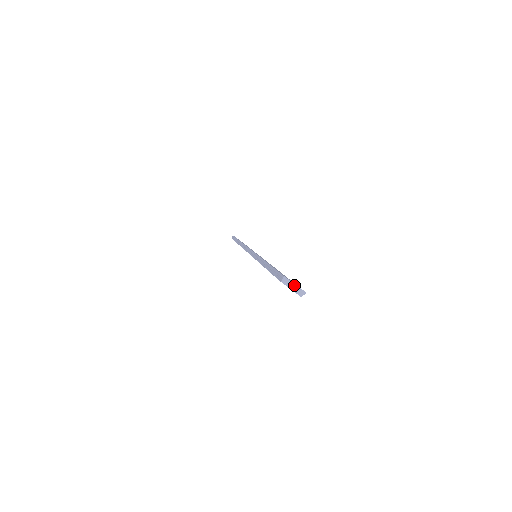
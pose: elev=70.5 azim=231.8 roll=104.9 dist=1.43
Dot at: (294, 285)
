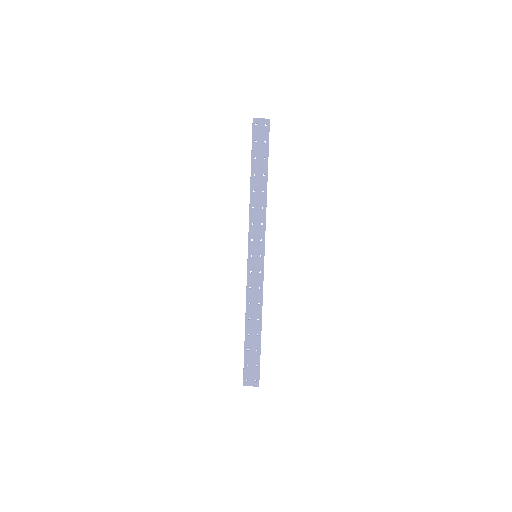
Dot at: occluded
